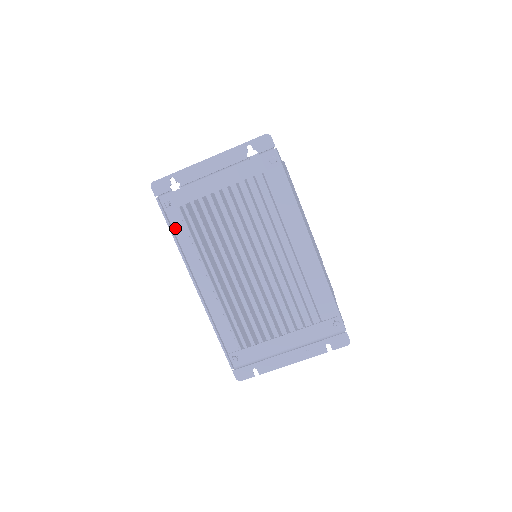
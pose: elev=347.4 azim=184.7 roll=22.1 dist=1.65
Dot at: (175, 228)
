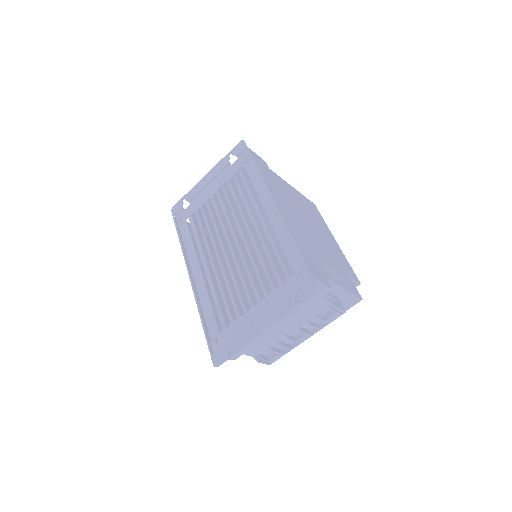
Dot at: (184, 236)
